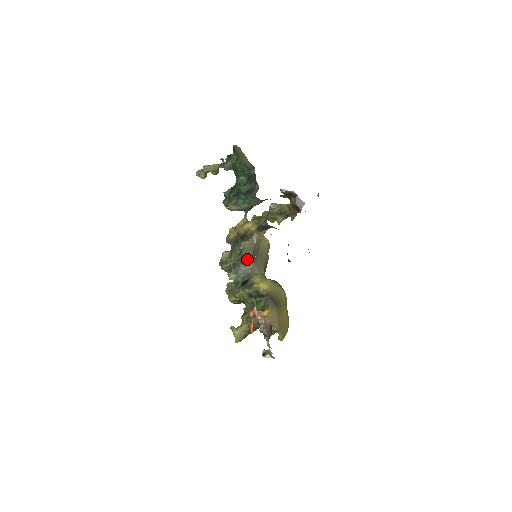
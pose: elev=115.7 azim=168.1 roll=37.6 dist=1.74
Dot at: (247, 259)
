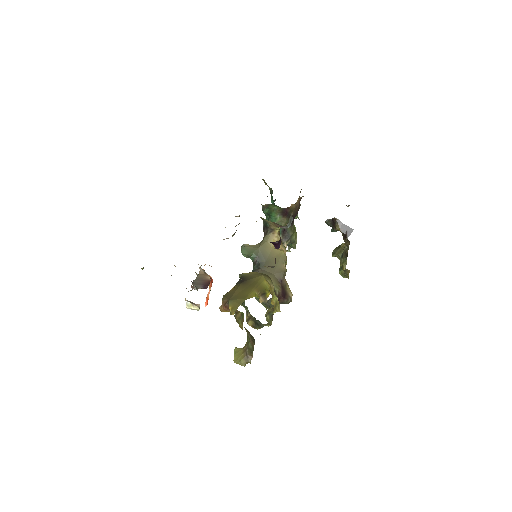
Dot at: (256, 266)
